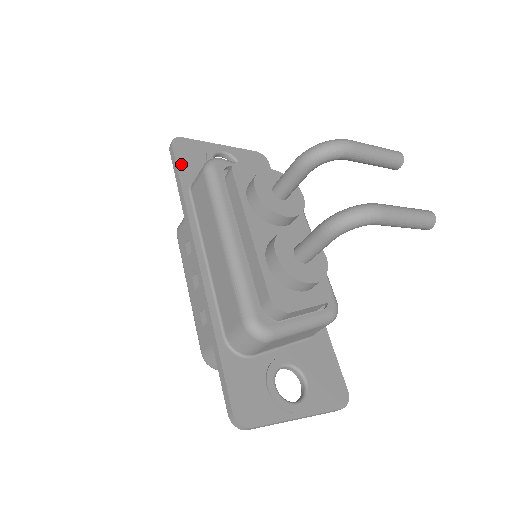
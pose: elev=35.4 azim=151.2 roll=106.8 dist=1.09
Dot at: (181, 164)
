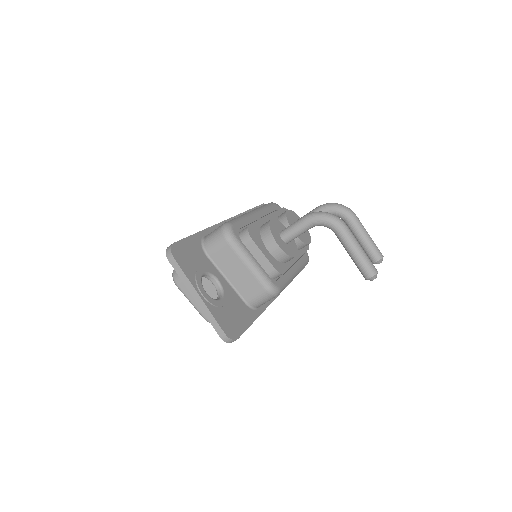
Dot at: occluded
